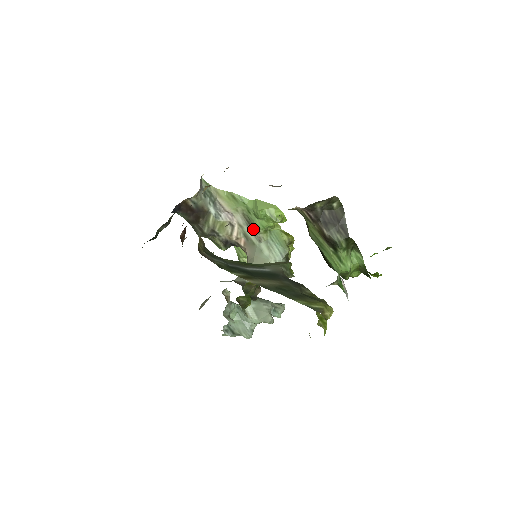
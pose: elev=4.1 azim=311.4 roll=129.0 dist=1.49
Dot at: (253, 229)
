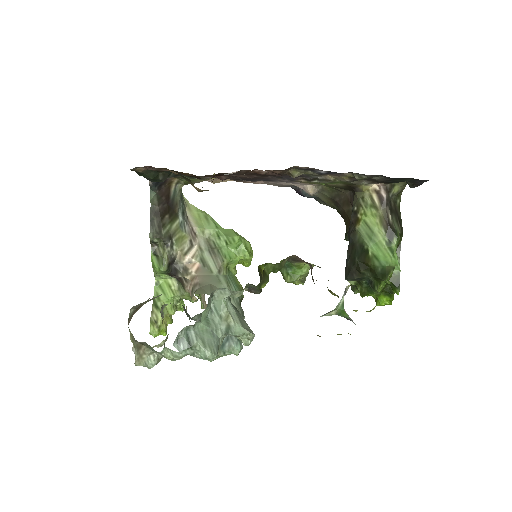
Dot at: (216, 257)
